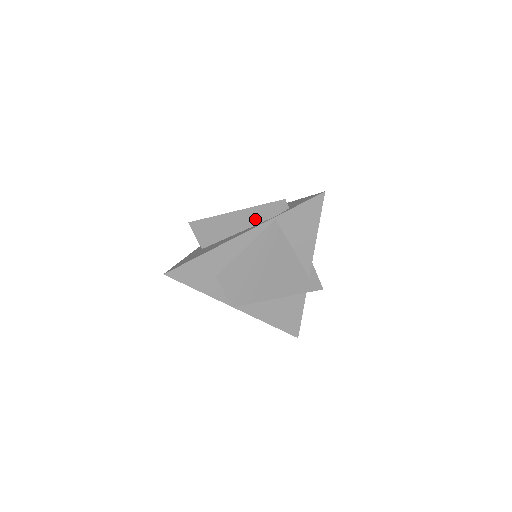
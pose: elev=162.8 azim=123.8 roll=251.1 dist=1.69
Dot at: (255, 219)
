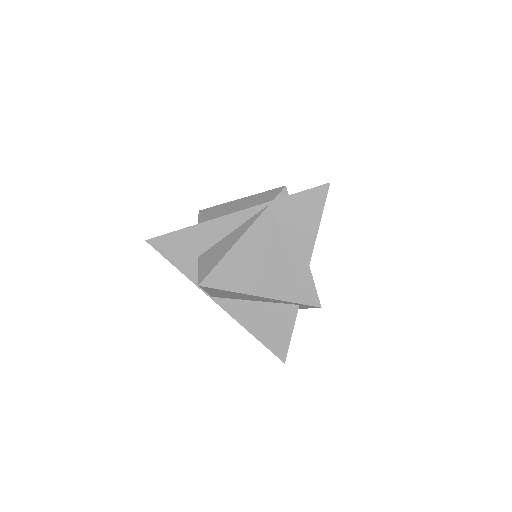
Dot at: (253, 205)
